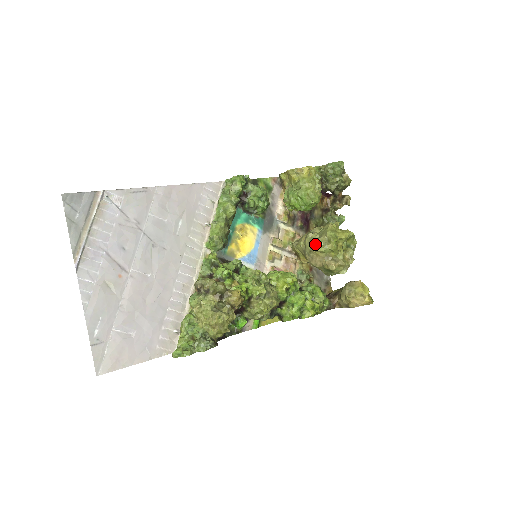
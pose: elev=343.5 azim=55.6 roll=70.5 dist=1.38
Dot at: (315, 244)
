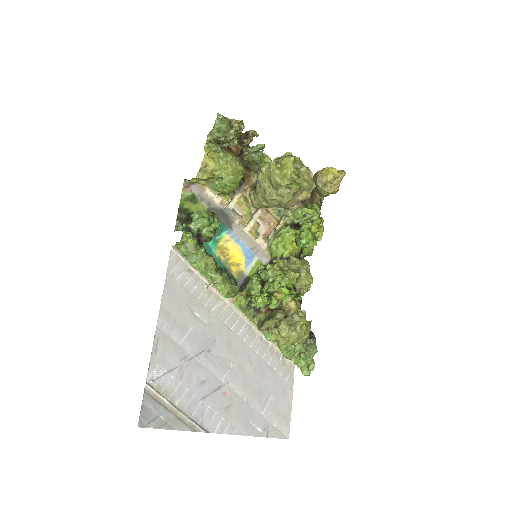
Dot at: (279, 199)
